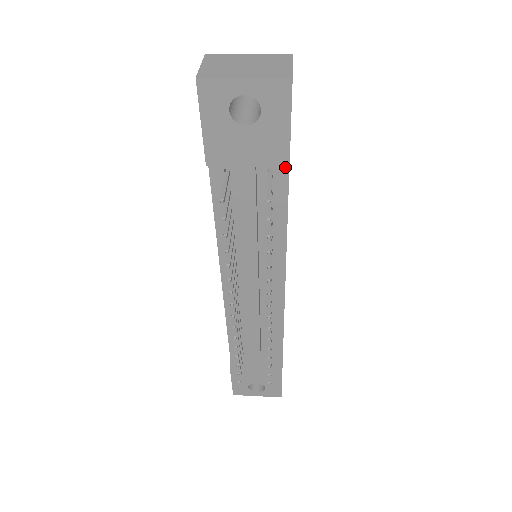
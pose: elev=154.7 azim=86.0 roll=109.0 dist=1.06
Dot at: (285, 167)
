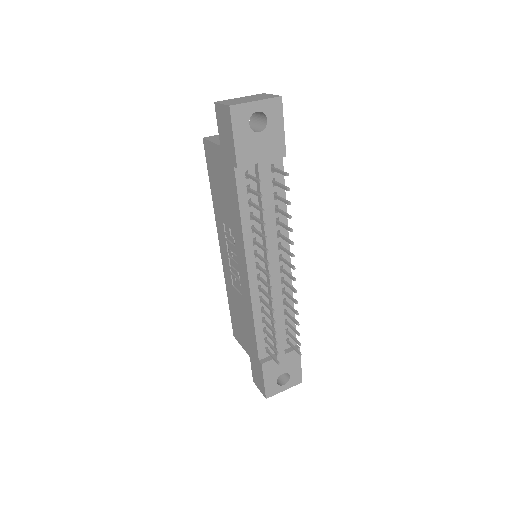
Dot at: (280, 160)
